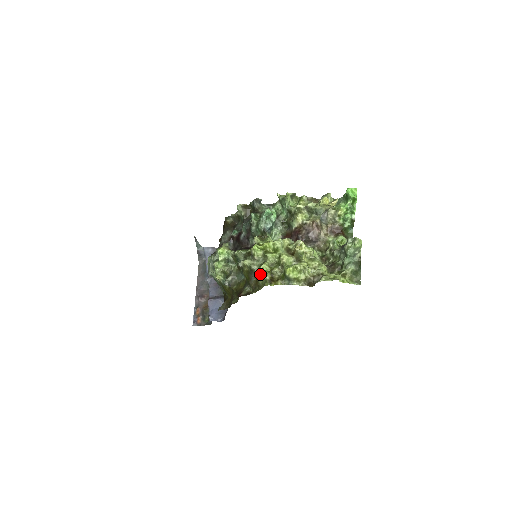
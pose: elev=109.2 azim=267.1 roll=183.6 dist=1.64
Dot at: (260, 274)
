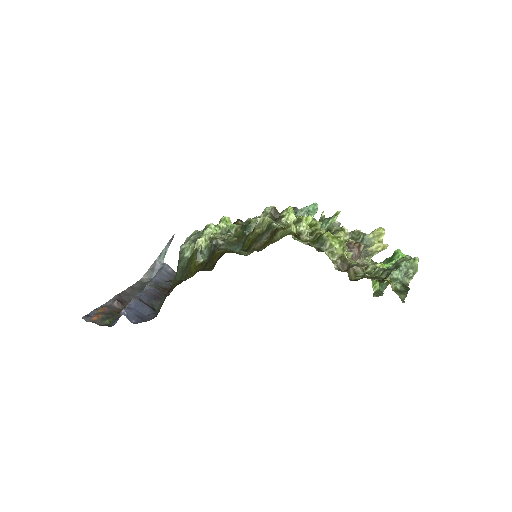
Dot at: (284, 228)
